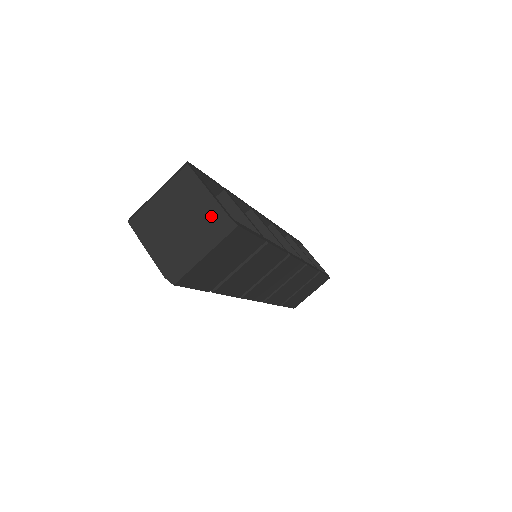
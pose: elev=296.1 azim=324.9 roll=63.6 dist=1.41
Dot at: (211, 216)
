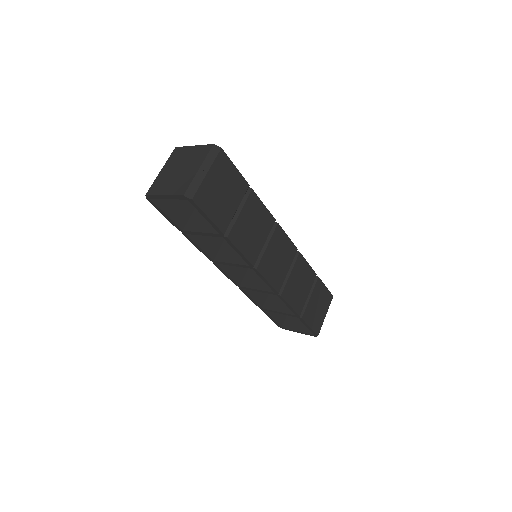
Dot at: (201, 152)
